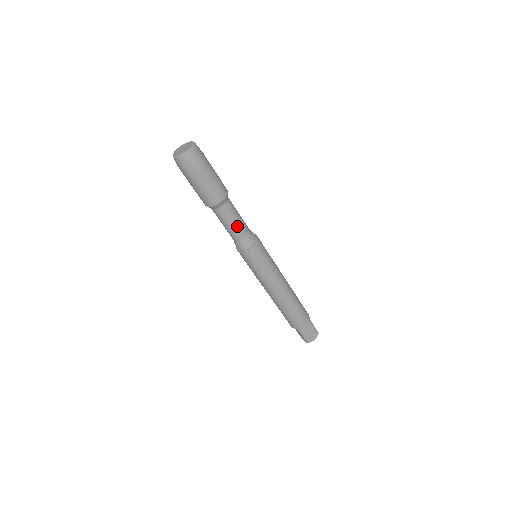
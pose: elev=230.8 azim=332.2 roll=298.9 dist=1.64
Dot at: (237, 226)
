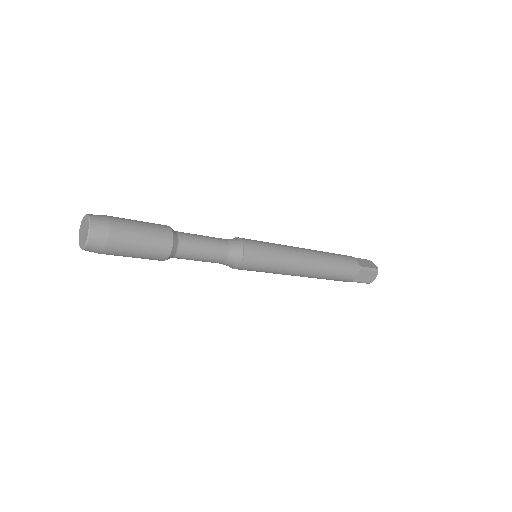
Dot at: (209, 256)
